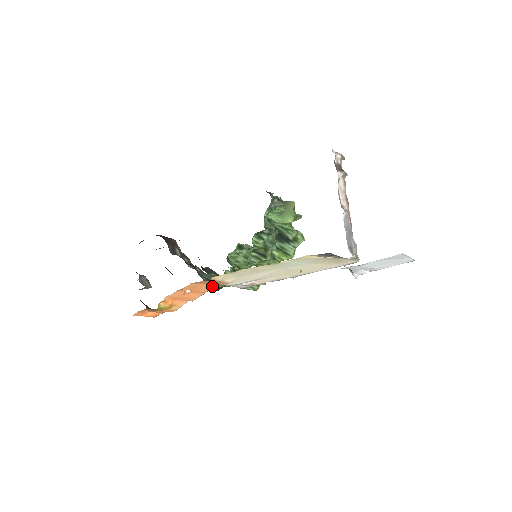
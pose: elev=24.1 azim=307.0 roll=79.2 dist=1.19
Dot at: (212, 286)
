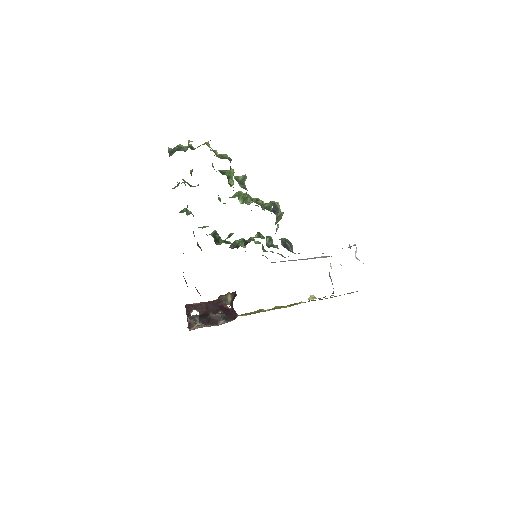
Dot at: occluded
